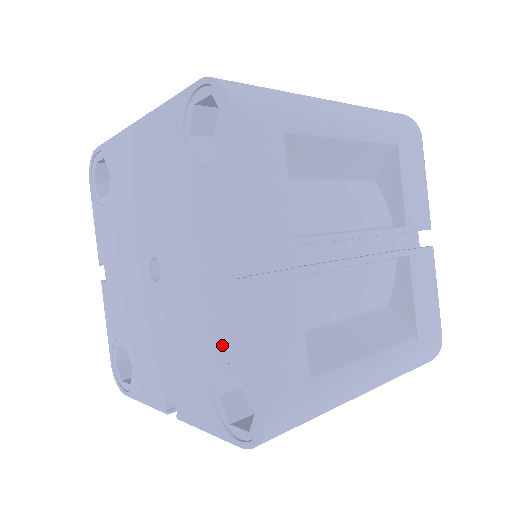
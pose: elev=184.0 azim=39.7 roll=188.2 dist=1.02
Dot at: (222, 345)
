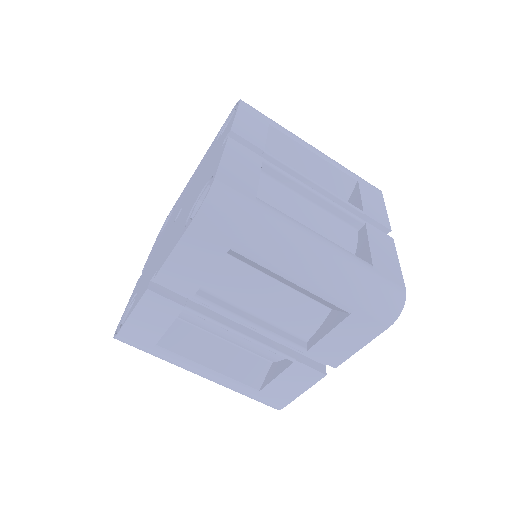
Dot at: (203, 186)
